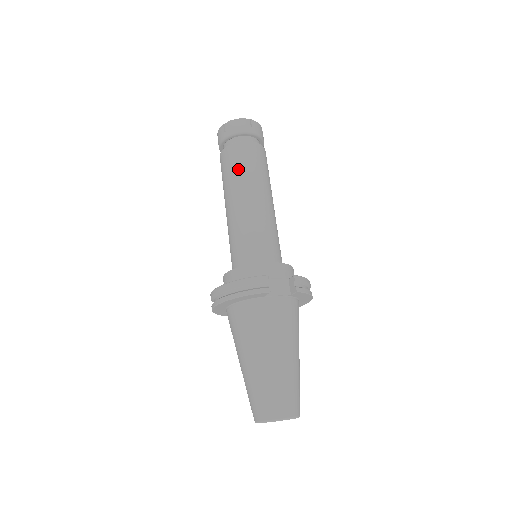
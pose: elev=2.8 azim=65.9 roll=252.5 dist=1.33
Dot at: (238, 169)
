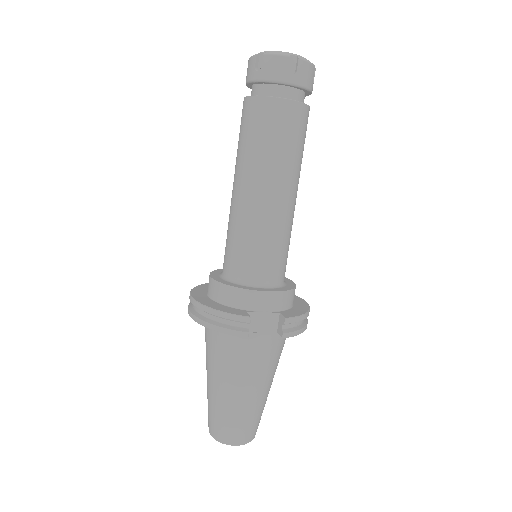
Dot at: (258, 142)
